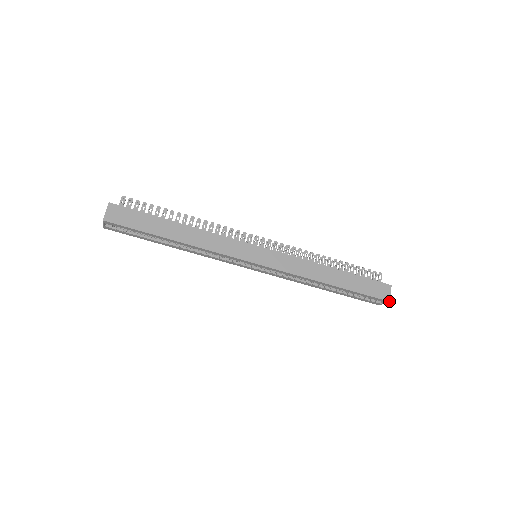
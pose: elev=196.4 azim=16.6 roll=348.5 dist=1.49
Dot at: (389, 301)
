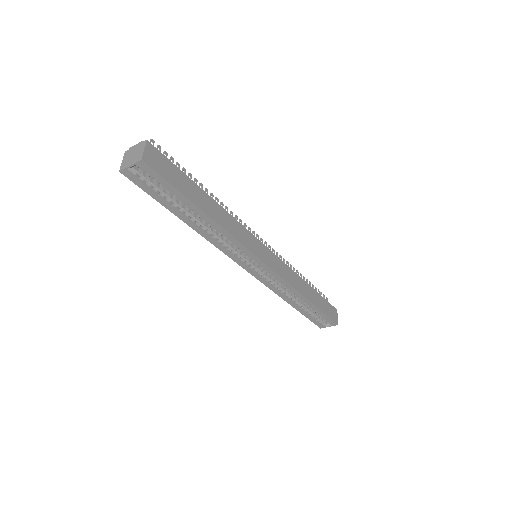
Dot at: occluded
